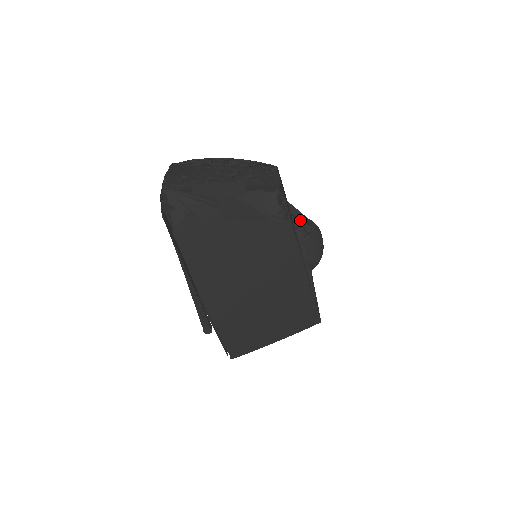
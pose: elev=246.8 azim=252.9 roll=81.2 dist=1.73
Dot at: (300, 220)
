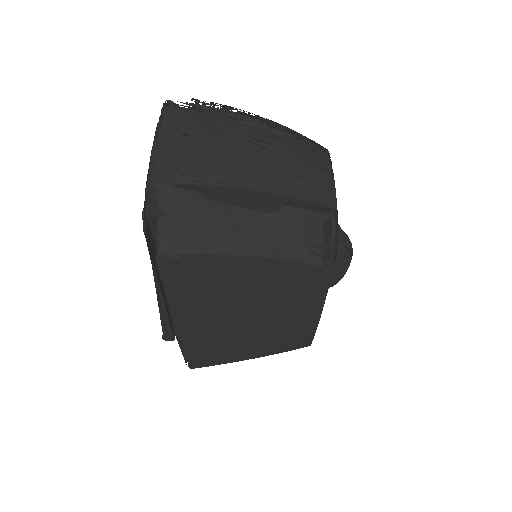
Dot at: occluded
